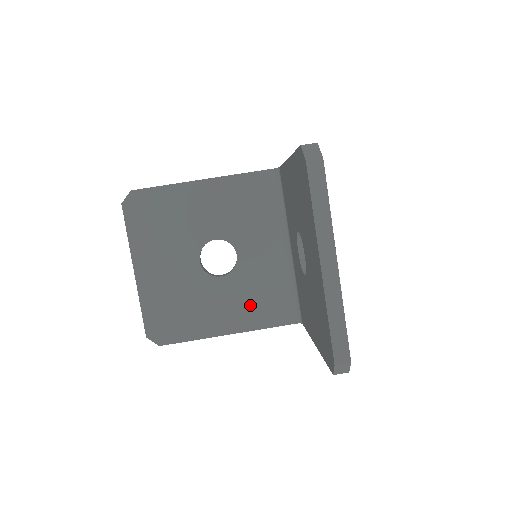
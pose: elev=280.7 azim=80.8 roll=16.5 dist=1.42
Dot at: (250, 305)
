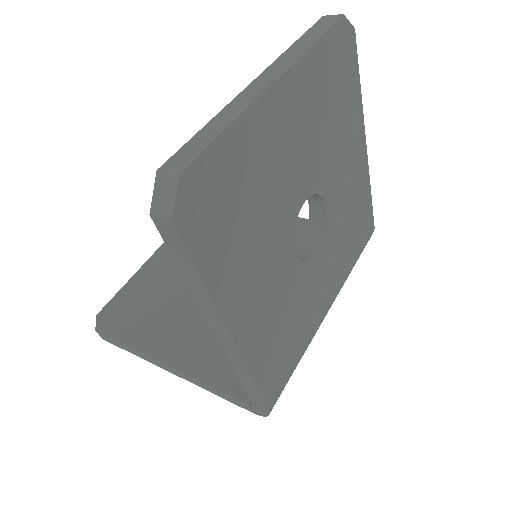
Dot at: (215, 344)
